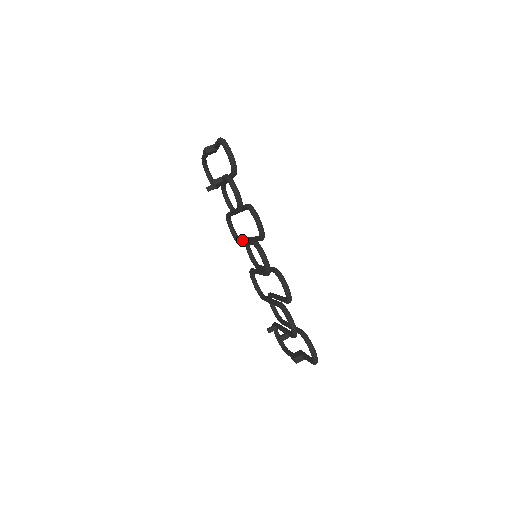
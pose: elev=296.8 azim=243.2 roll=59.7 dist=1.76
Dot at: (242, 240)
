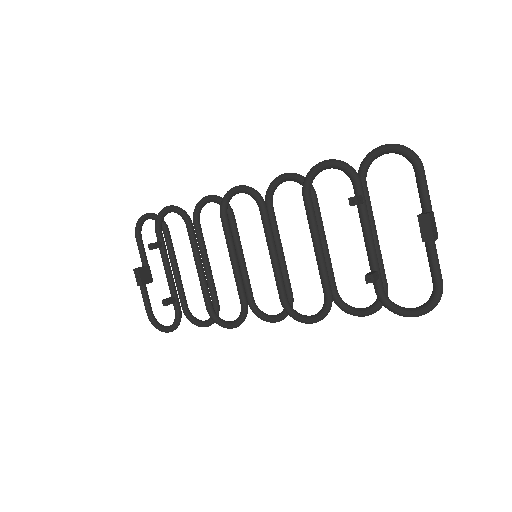
Dot at: (235, 281)
